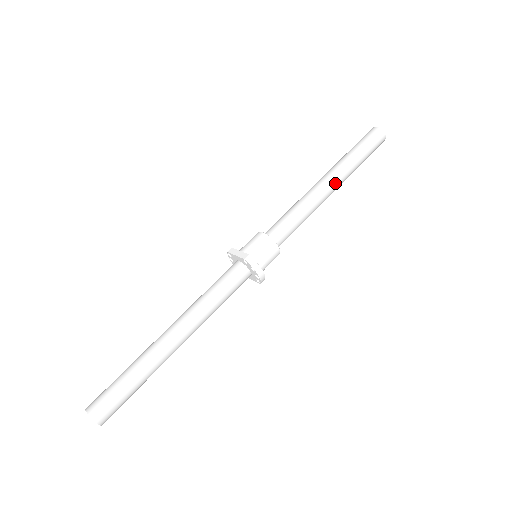
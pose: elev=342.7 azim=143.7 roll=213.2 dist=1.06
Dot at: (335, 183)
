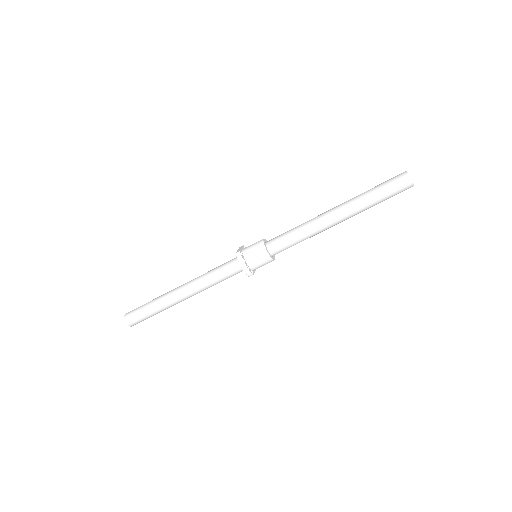
Dot at: (339, 214)
